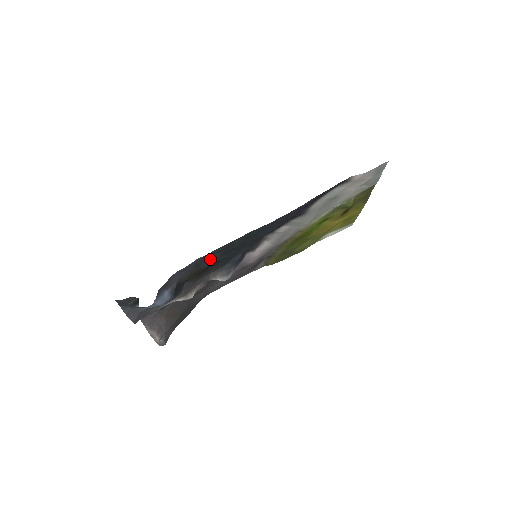
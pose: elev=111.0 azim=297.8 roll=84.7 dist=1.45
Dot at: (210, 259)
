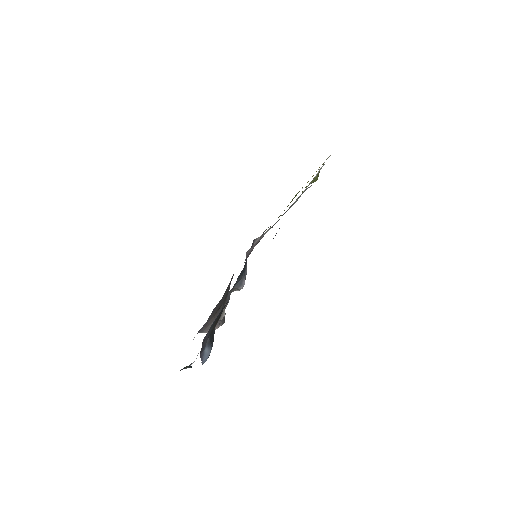
Dot at: (222, 309)
